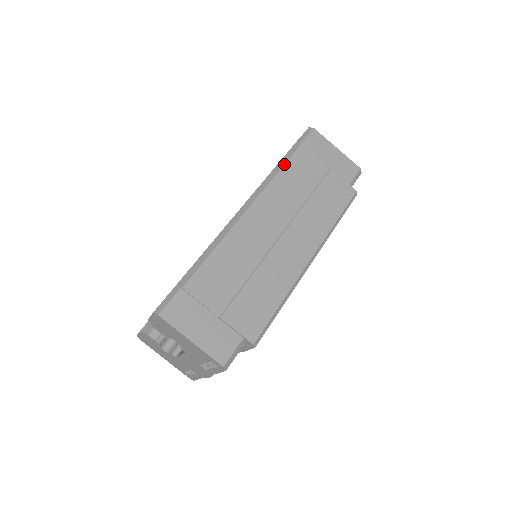
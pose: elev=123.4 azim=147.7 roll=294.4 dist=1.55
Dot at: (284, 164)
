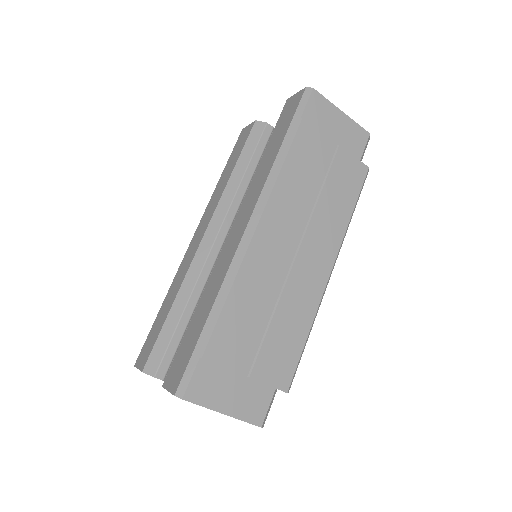
Dot at: (287, 154)
